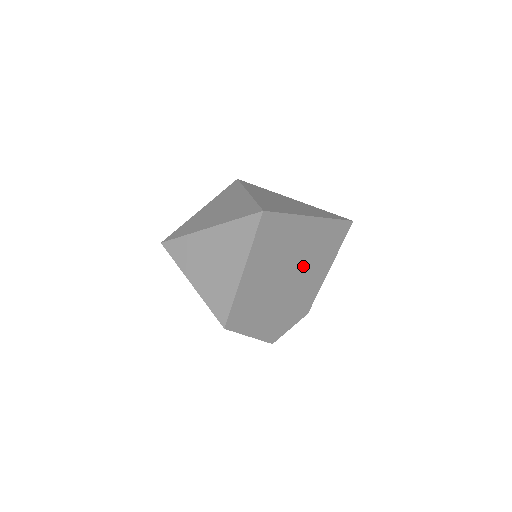
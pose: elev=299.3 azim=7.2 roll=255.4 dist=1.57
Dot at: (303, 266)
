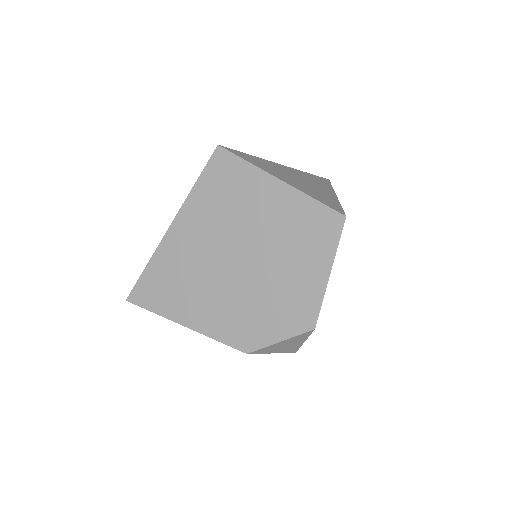
Dot at: occluded
